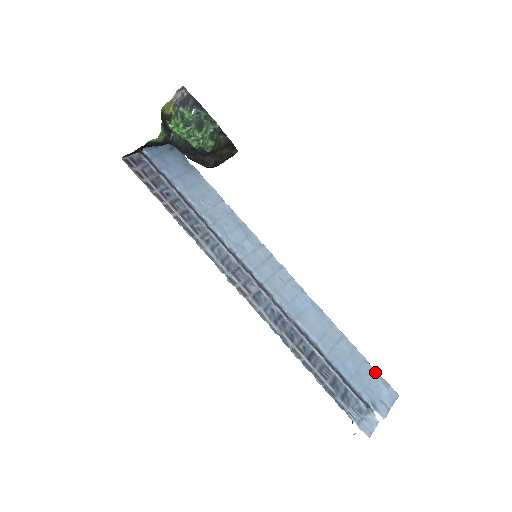
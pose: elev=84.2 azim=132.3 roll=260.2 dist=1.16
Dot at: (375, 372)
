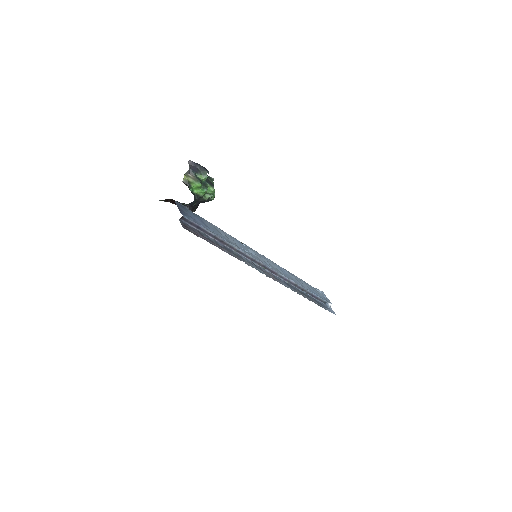
Dot at: (313, 287)
